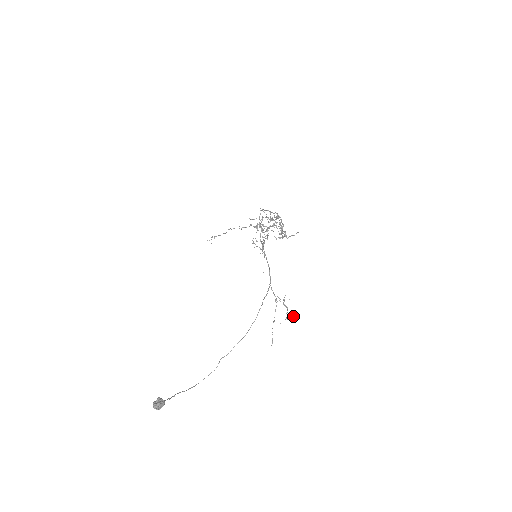
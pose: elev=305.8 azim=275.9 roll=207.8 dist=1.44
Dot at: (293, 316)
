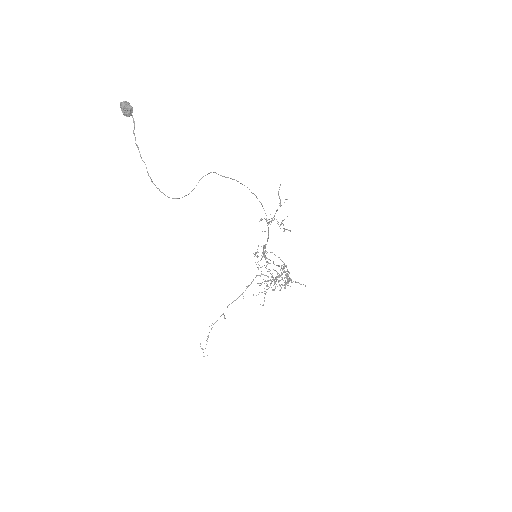
Dot at: (290, 231)
